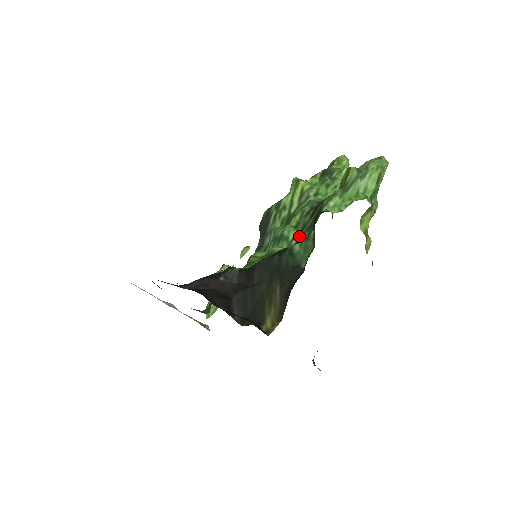
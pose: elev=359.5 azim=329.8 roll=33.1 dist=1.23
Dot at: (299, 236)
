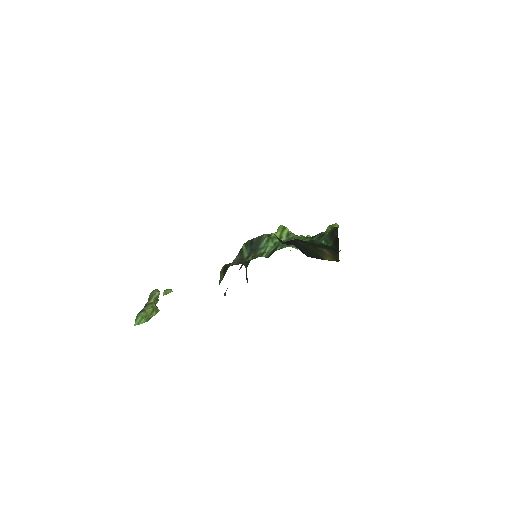
Dot at: occluded
